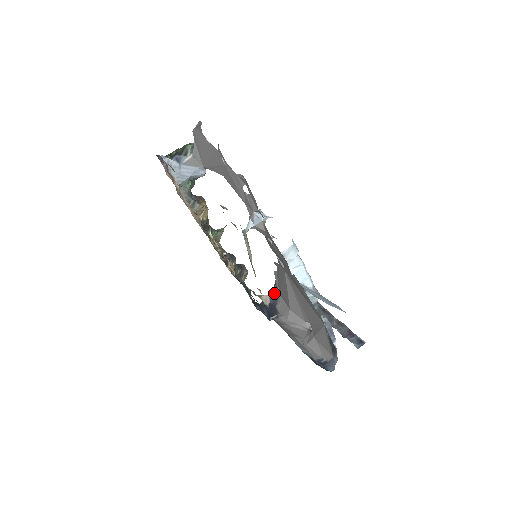
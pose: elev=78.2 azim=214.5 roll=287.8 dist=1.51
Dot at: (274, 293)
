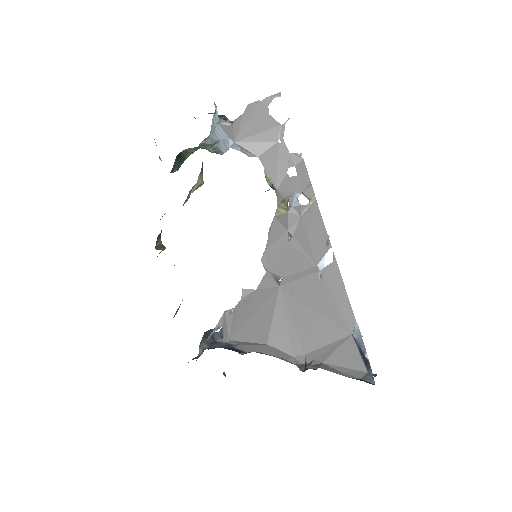
Dot at: (217, 341)
